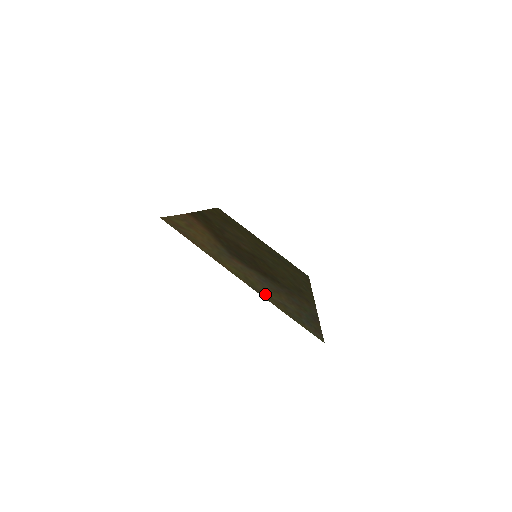
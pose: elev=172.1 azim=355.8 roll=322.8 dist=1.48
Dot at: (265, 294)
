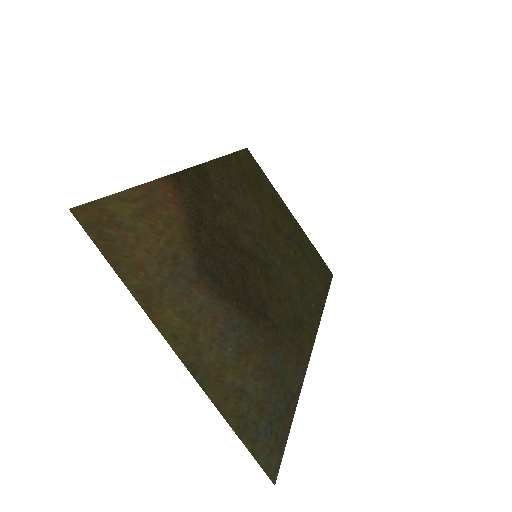
Dot at: (212, 375)
